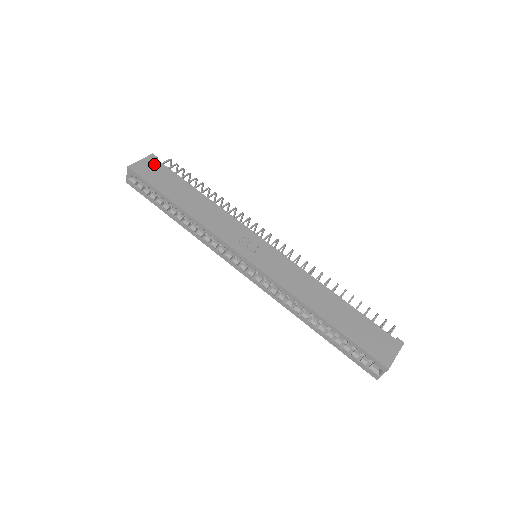
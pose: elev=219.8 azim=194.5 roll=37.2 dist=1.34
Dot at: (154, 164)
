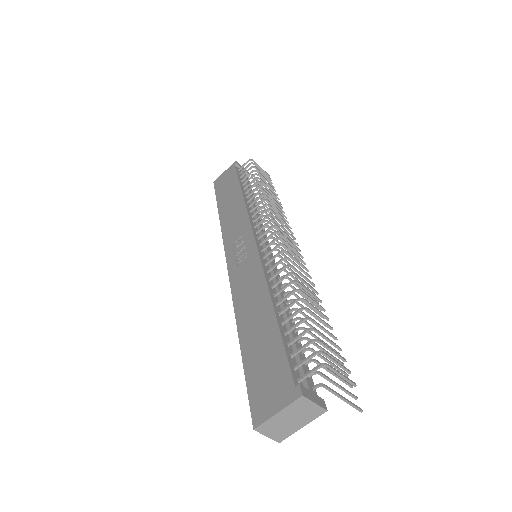
Dot at: (230, 172)
